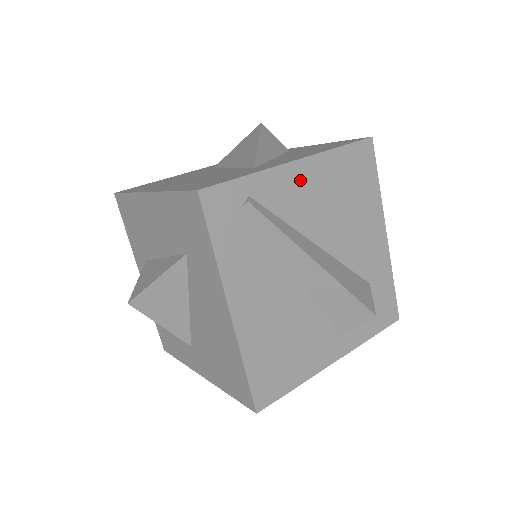
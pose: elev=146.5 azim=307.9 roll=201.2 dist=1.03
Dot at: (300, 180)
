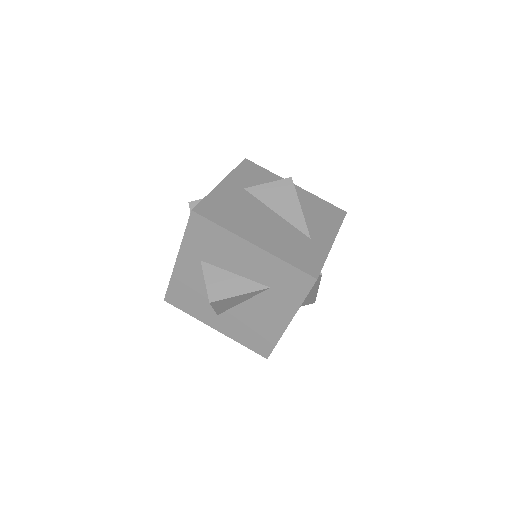
Dot at: occluded
